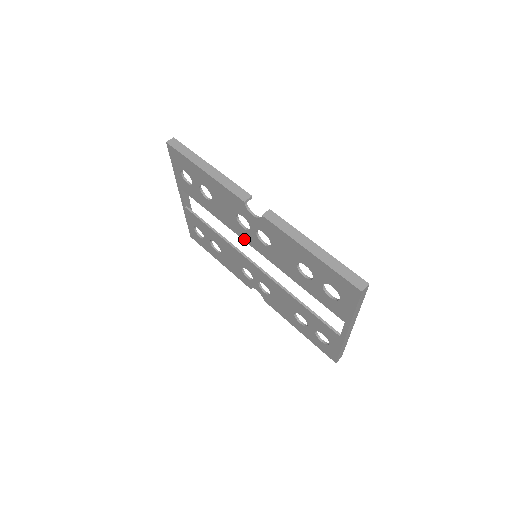
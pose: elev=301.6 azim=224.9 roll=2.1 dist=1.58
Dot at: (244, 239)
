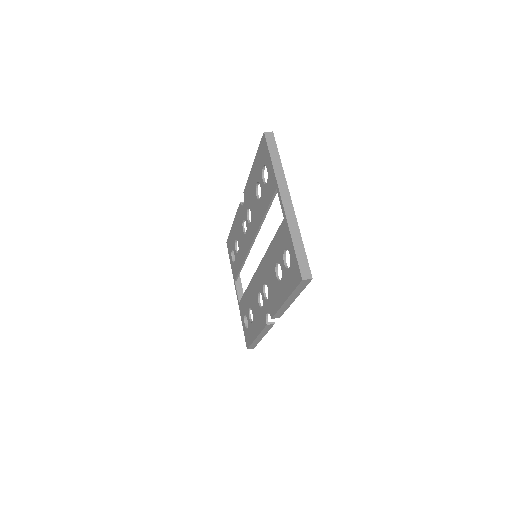
Dot at: (249, 247)
